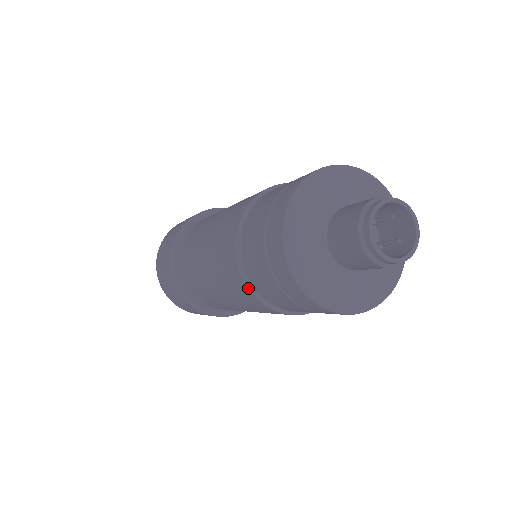
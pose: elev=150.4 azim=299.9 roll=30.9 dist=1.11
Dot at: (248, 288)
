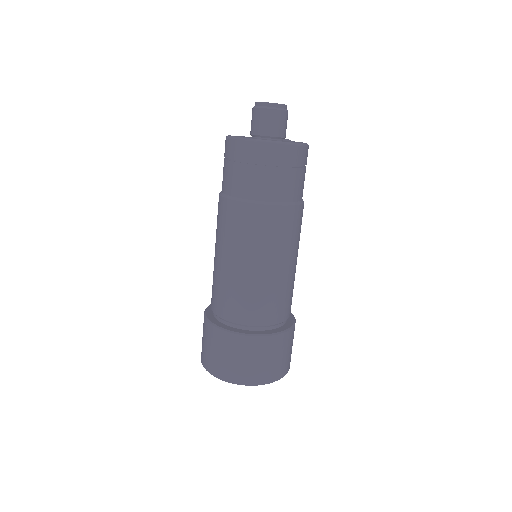
Dot at: (262, 205)
